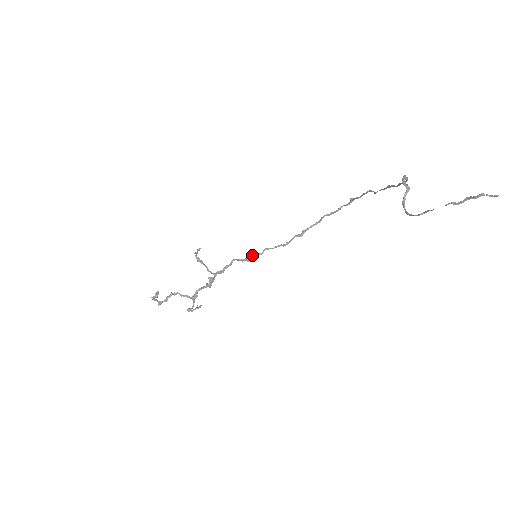
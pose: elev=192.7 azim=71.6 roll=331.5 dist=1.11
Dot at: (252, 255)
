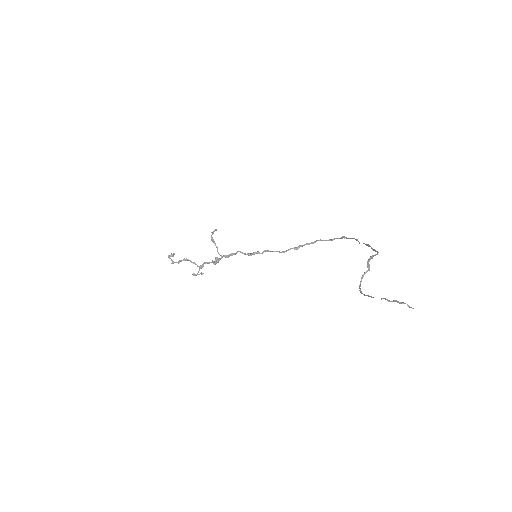
Dot at: (254, 252)
